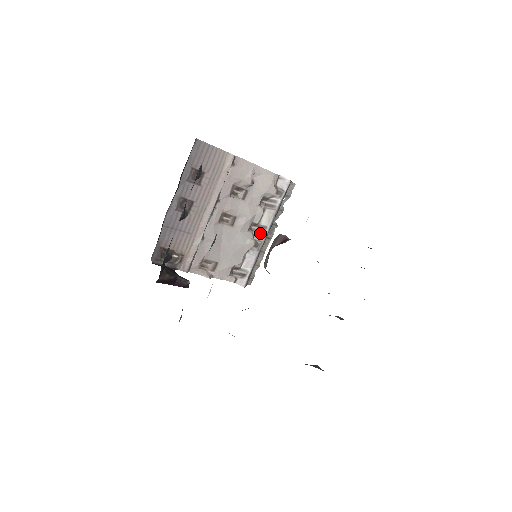
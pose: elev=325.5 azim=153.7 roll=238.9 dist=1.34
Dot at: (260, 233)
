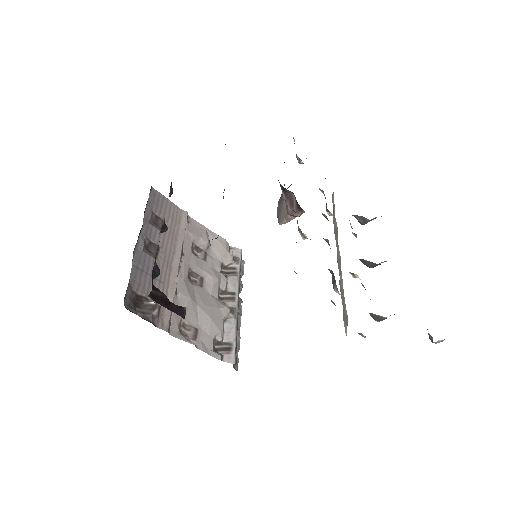
Dot at: (231, 300)
